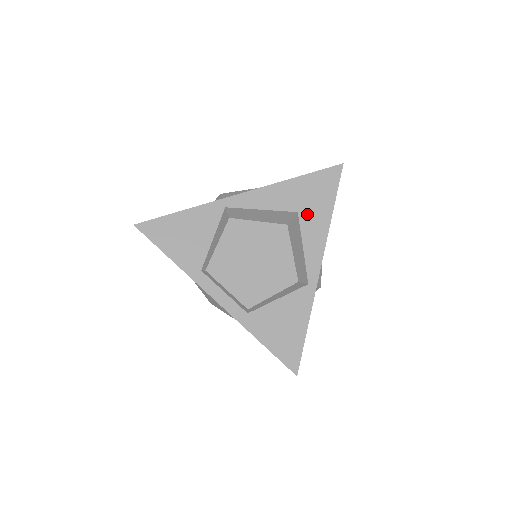
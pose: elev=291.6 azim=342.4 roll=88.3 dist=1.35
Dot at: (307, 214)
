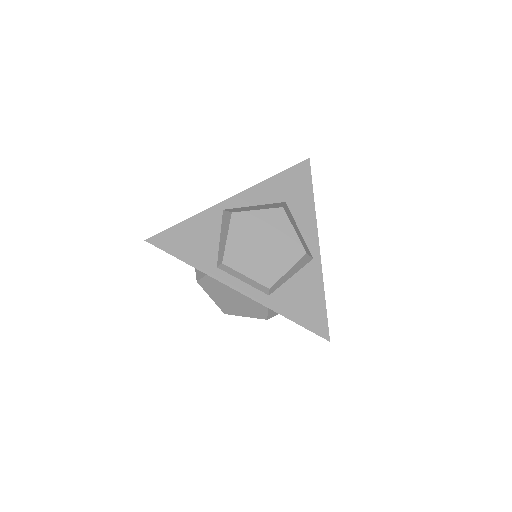
Dot at: (293, 202)
